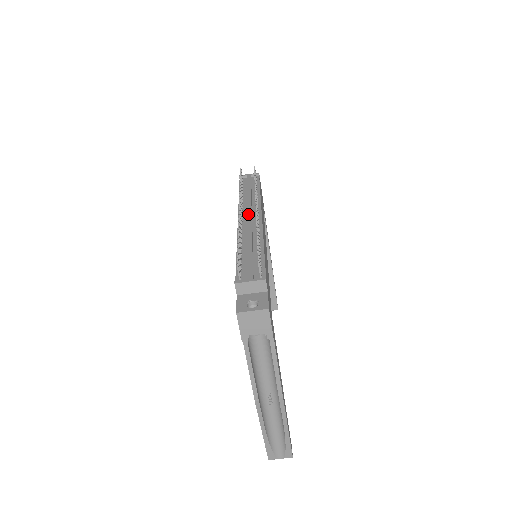
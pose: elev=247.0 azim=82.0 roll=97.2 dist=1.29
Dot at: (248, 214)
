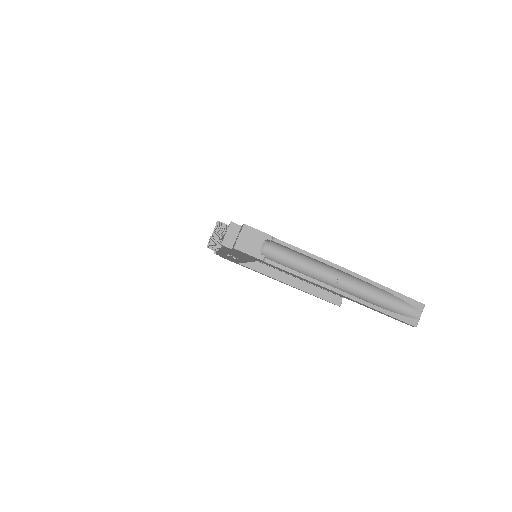
Dot at: occluded
